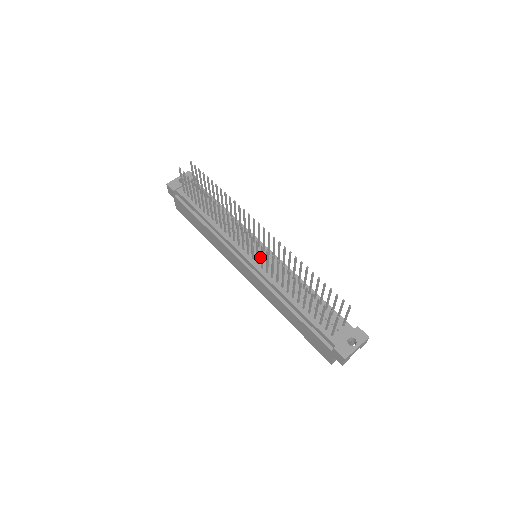
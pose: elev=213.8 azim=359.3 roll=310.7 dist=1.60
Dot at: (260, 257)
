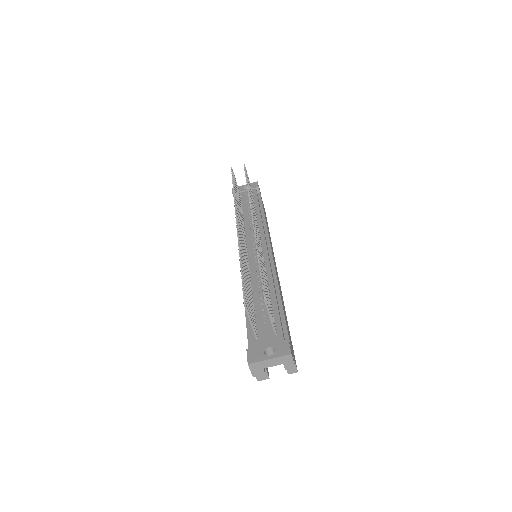
Dot at: (254, 255)
